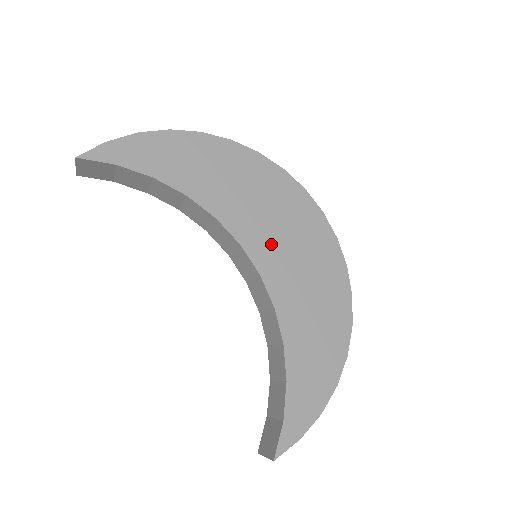
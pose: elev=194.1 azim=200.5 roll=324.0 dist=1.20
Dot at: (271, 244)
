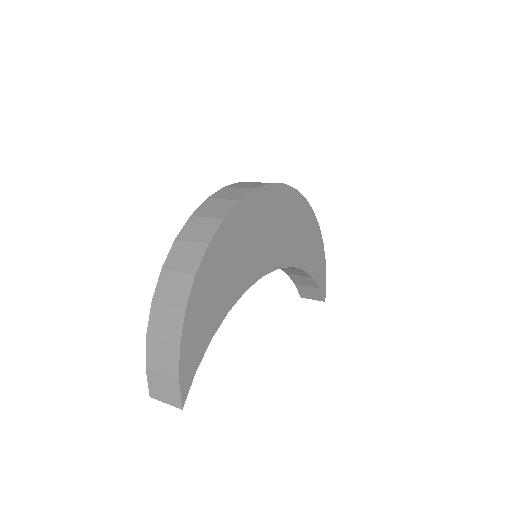
Dot at: (270, 249)
